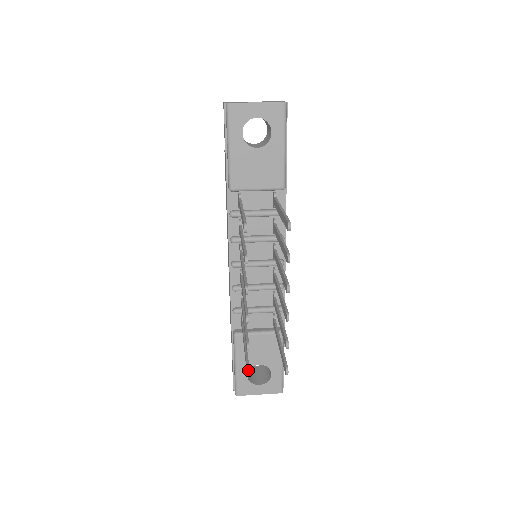
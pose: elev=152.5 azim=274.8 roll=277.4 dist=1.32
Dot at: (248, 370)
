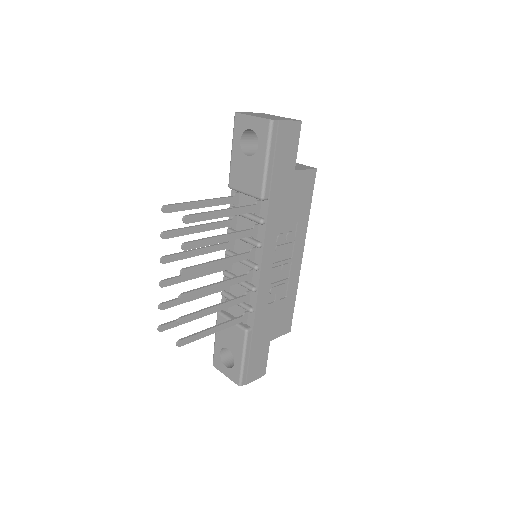
Dot at: (160, 326)
